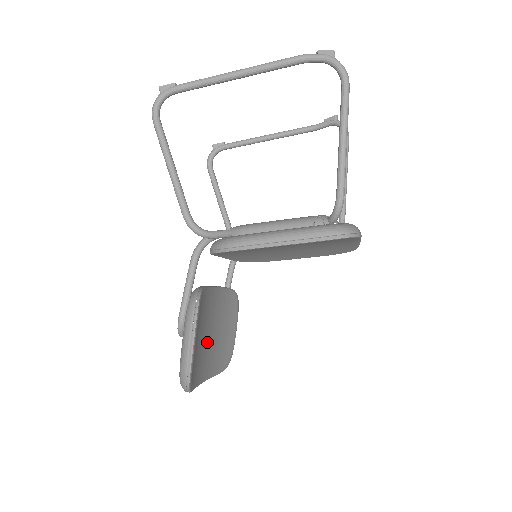
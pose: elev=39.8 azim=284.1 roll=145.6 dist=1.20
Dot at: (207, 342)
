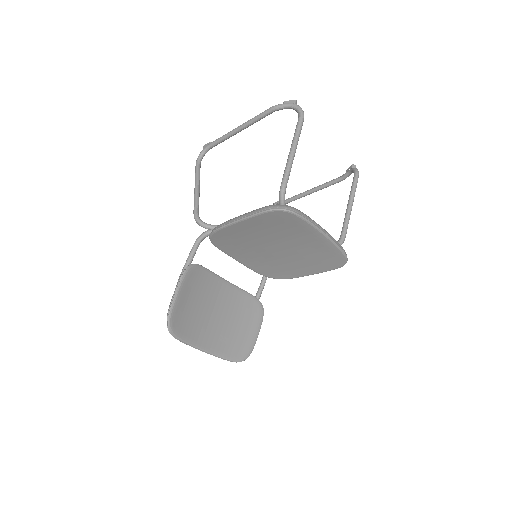
Dot at: (211, 319)
